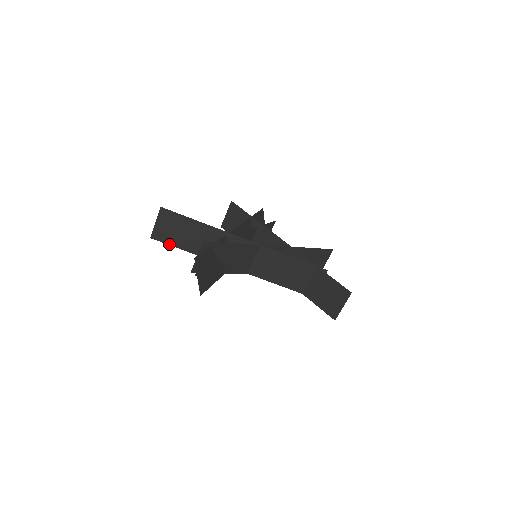
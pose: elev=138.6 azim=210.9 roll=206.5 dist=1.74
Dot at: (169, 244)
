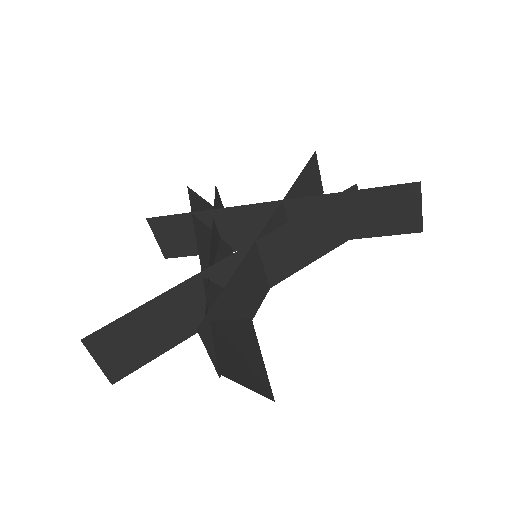
Dot at: (144, 364)
